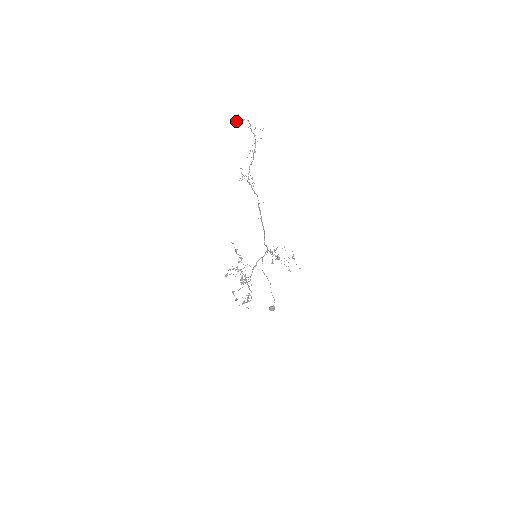
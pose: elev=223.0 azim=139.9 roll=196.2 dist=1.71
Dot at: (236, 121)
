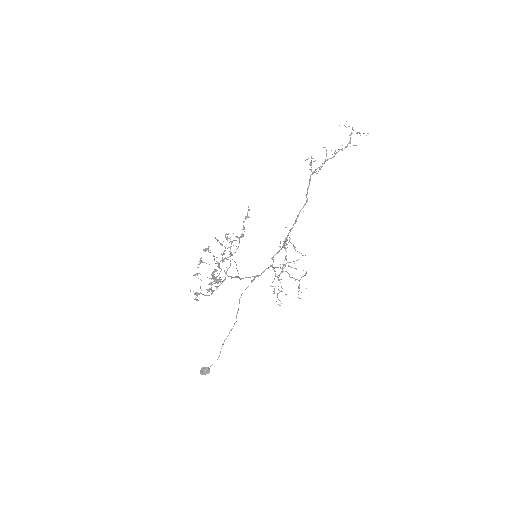
Dot at: occluded
